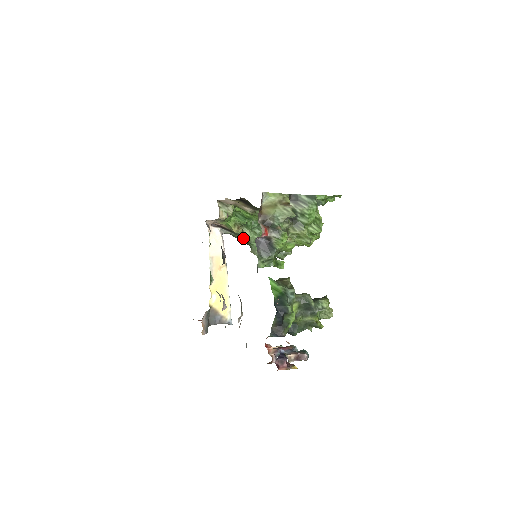
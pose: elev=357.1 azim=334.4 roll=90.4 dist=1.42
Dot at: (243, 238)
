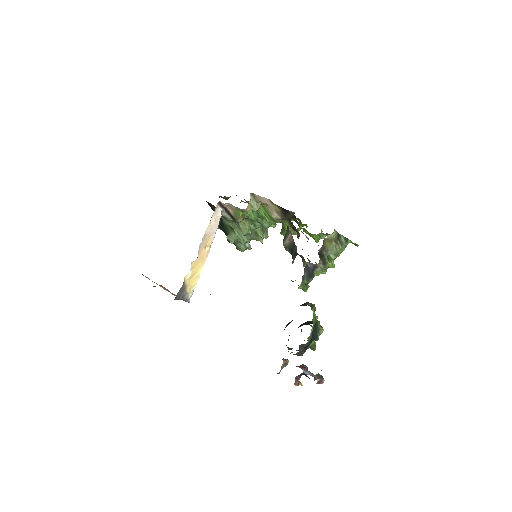
Dot at: (234, 226)
